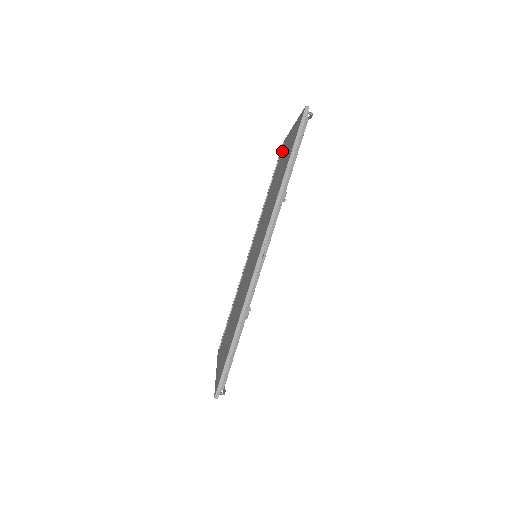
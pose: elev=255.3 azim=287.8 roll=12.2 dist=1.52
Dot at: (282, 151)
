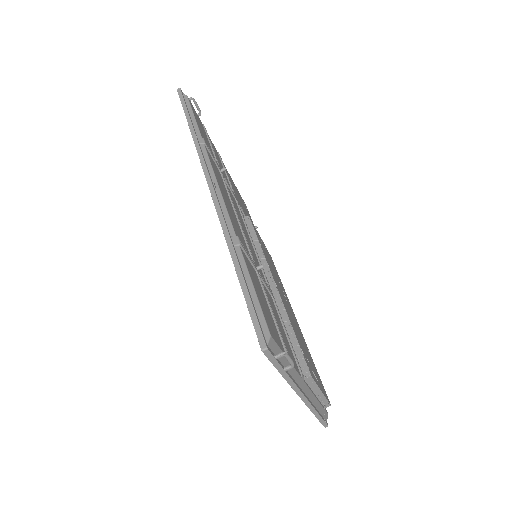
Dot at: occluded
